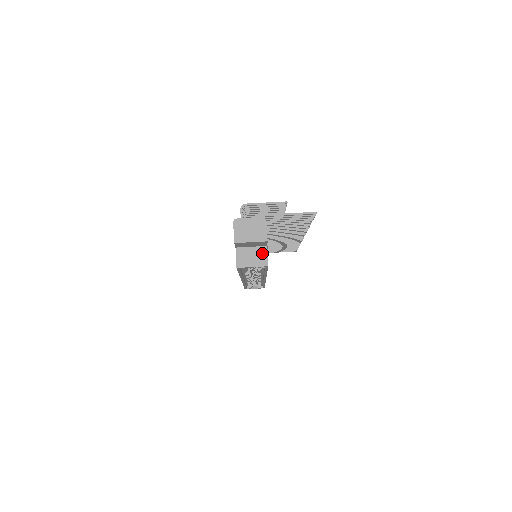
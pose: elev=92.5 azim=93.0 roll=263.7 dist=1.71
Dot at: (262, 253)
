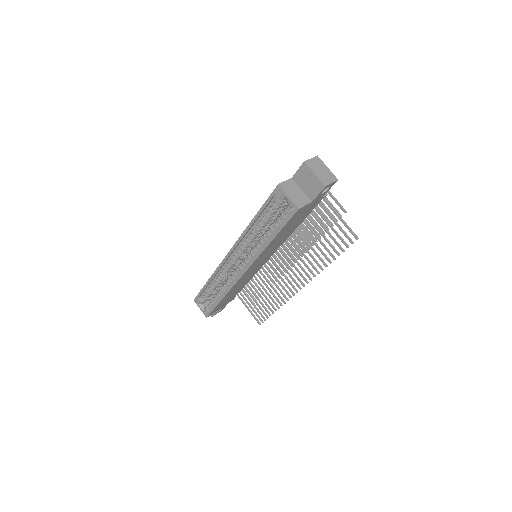
Dot at: (304, 200)
